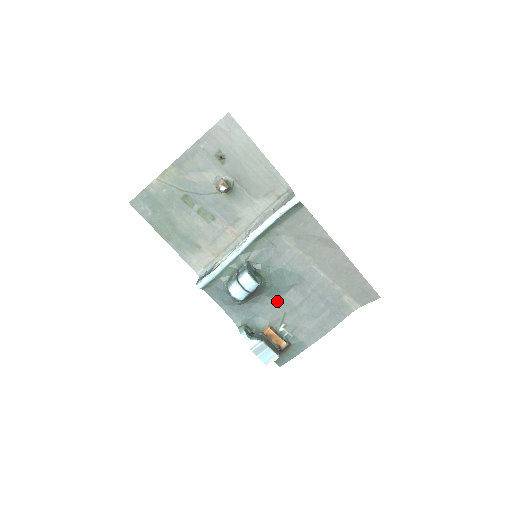
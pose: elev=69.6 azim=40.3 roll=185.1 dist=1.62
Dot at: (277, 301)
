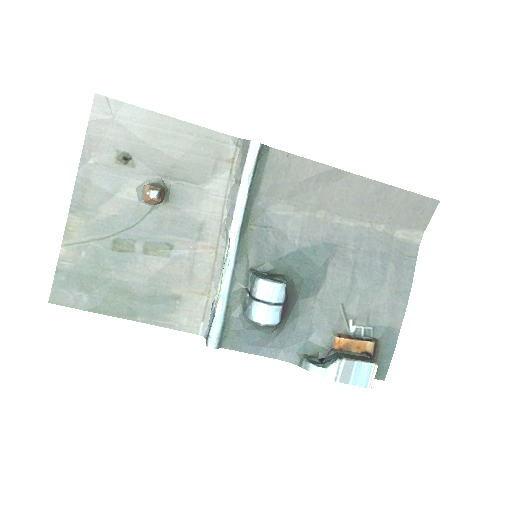
Dot at: (322, 296)
